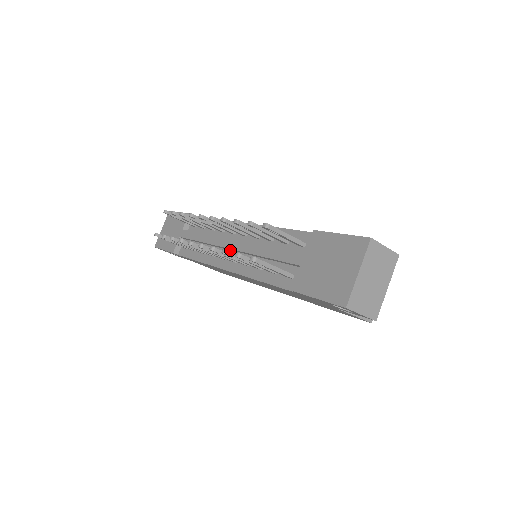
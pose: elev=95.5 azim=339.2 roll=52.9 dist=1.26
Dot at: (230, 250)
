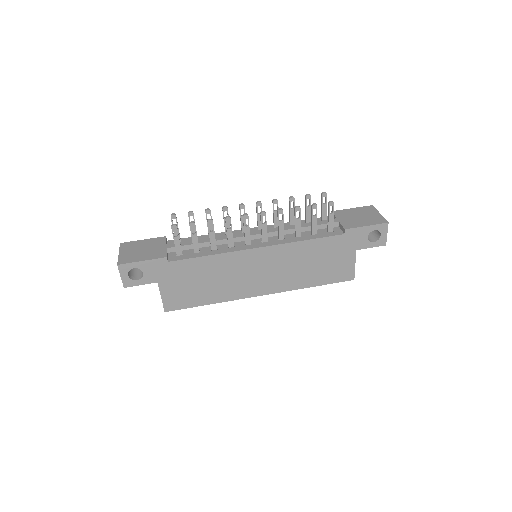
Dot at: (252, 239)
